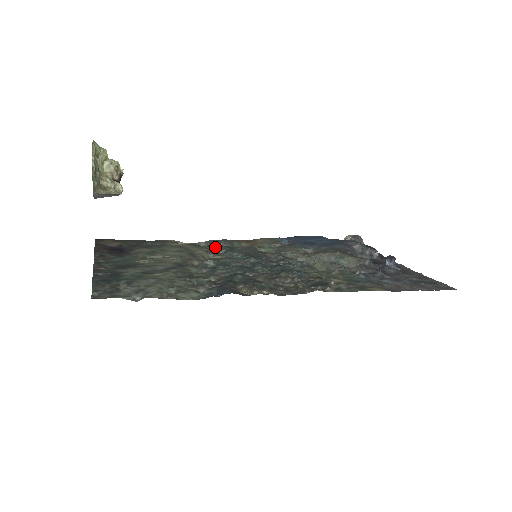
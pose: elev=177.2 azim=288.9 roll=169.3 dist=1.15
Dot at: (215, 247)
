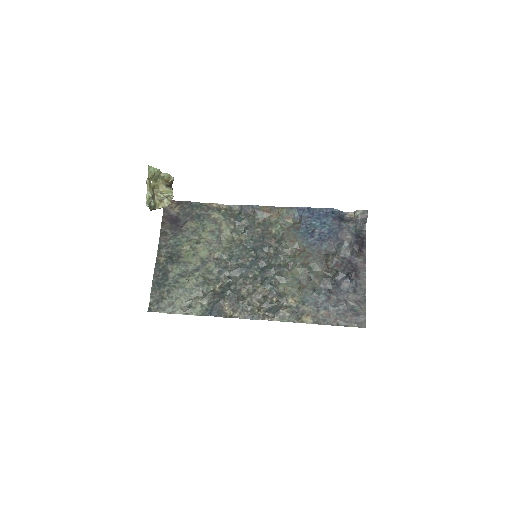
Dot at: (241, 220)
